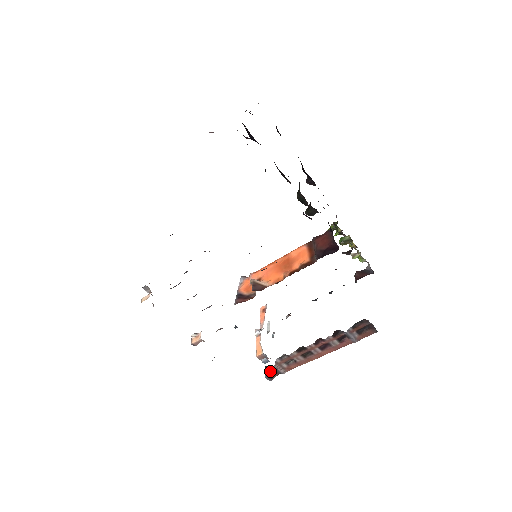
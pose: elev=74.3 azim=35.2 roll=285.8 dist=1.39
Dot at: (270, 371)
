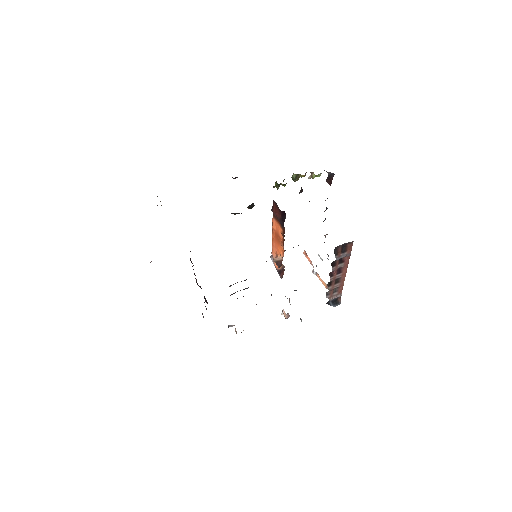
Dot at: (333, 302)
